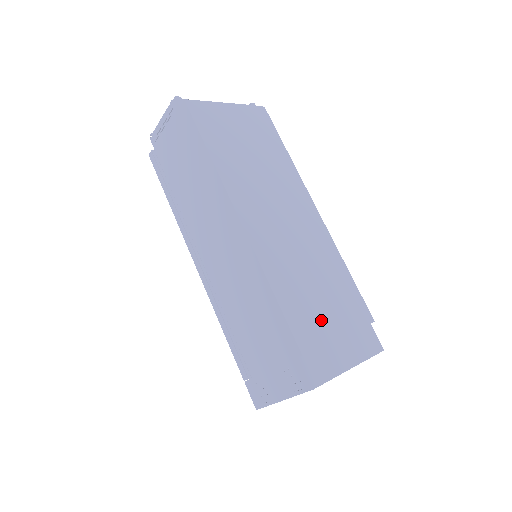
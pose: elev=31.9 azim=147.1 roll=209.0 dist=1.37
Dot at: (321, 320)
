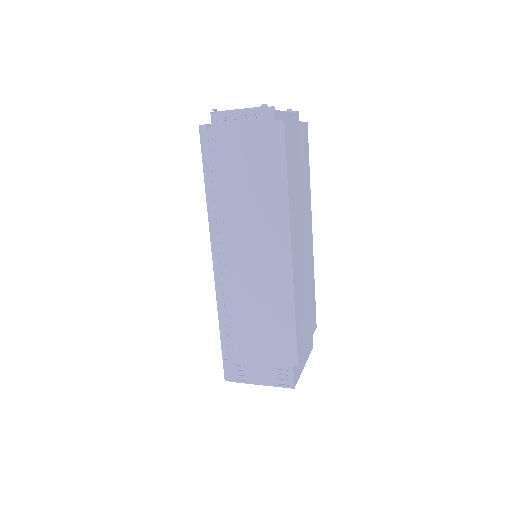
Dot at: (305, 335)
